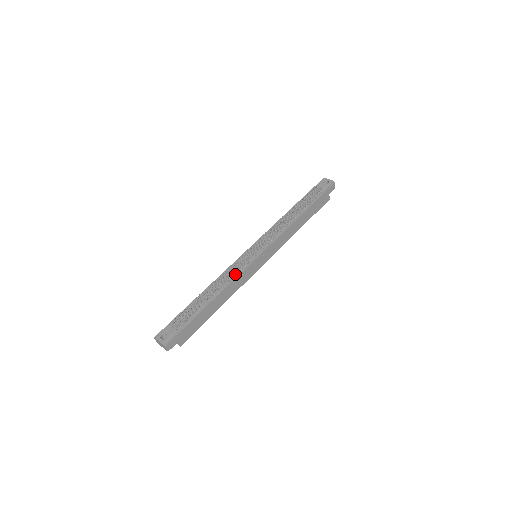
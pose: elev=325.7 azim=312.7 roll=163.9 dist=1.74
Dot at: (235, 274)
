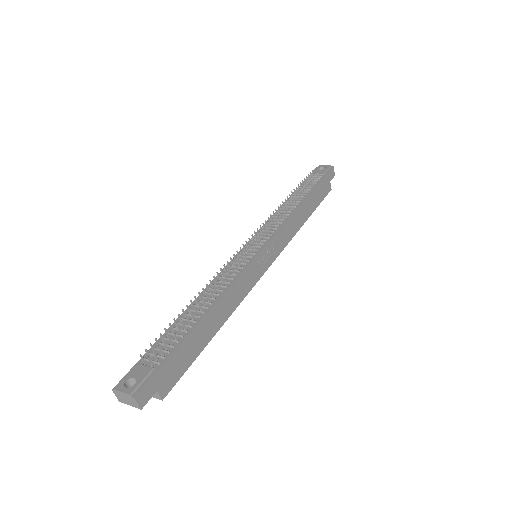
Dot at: (232, 277)
